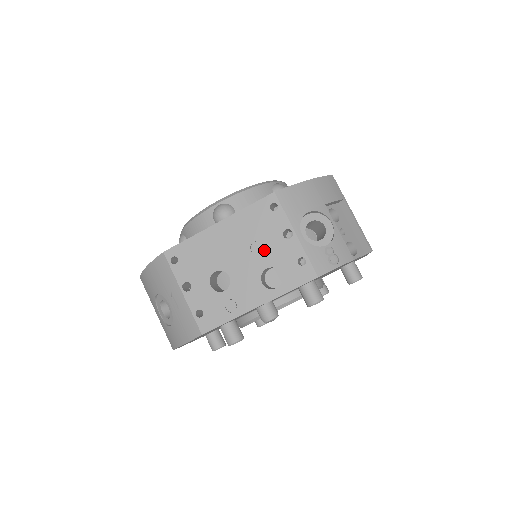
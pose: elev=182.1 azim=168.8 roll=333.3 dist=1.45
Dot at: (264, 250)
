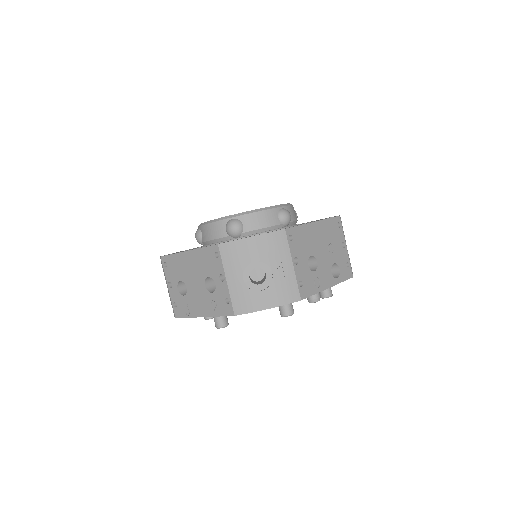
Dot at: (334, 251)
